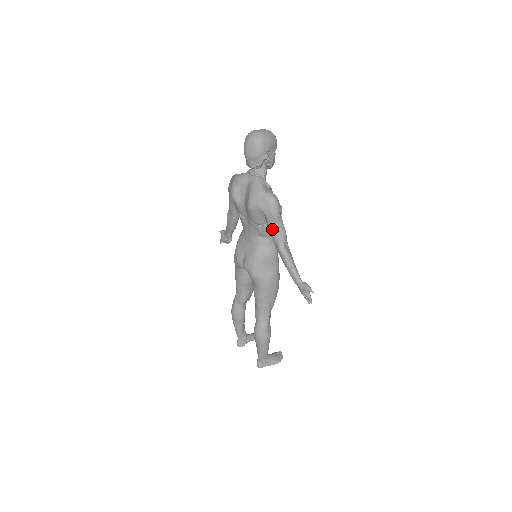
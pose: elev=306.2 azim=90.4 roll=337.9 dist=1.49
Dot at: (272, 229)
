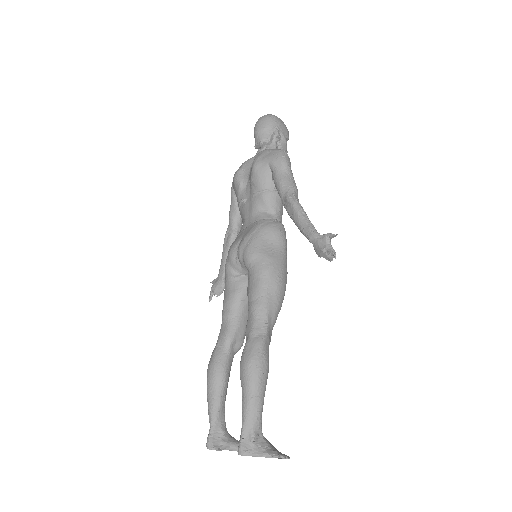
Dot at: (280, 179)
